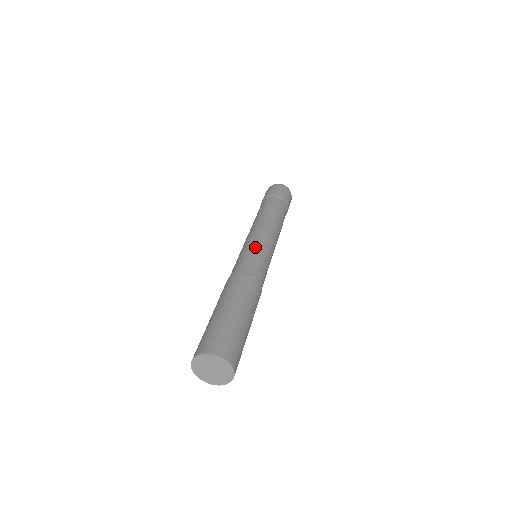
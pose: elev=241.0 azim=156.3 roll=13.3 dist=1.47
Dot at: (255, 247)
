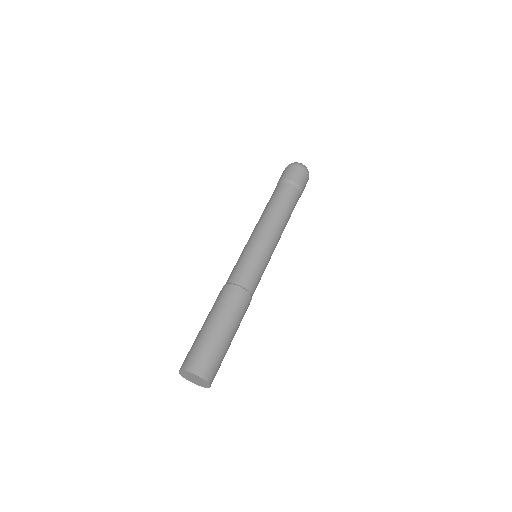
Dot at: (249, 253)
